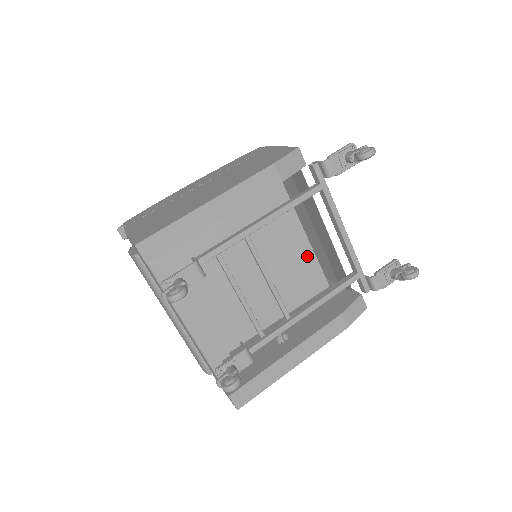
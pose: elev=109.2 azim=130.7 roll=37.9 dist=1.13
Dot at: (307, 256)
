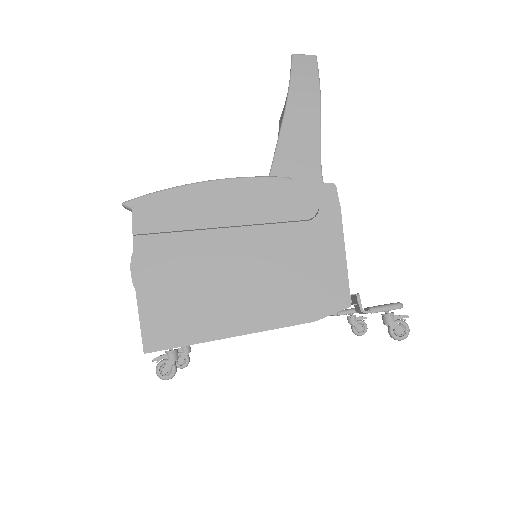
Dot at: occluded
